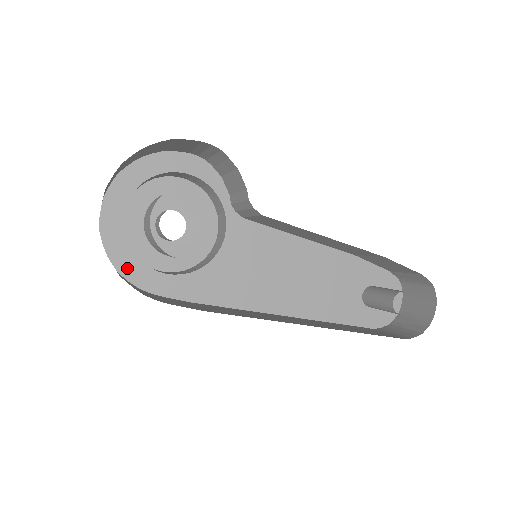
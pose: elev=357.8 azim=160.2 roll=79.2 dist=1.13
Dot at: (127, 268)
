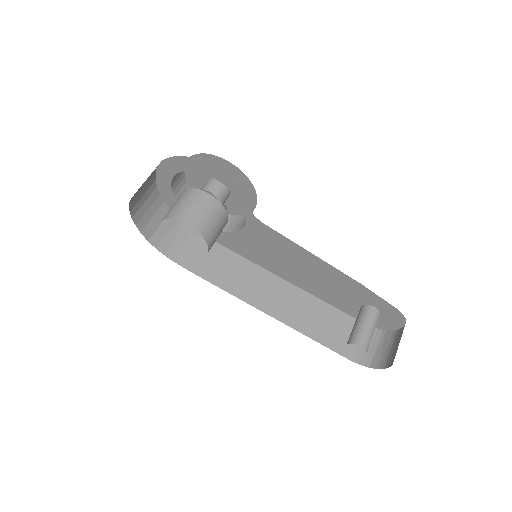
Dot at: occluded
